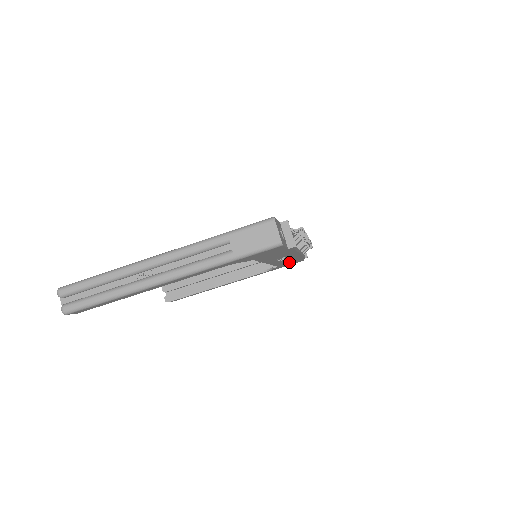
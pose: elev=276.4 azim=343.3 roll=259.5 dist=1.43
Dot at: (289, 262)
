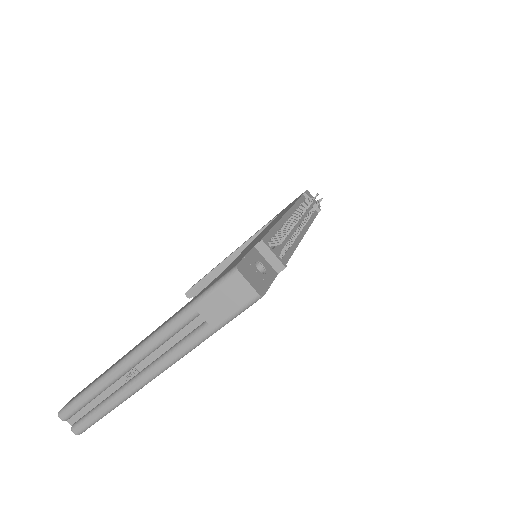
Dot at: occluded
